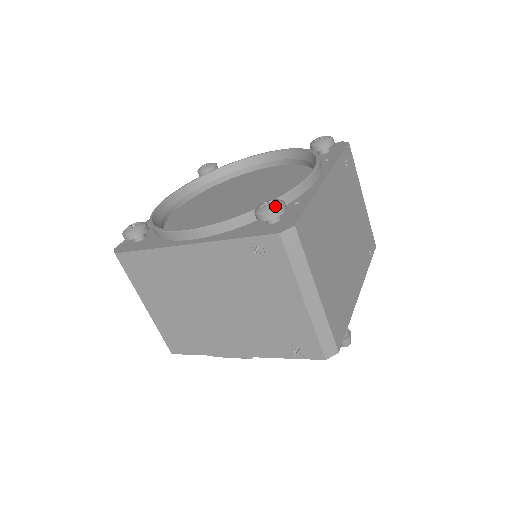
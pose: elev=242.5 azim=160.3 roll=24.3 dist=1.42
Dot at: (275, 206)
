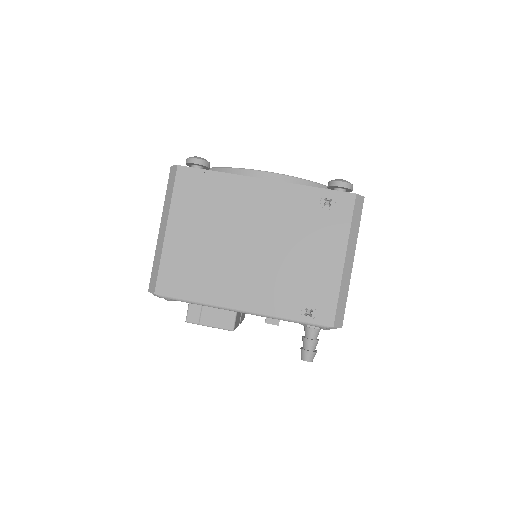
Dot at: occluded
